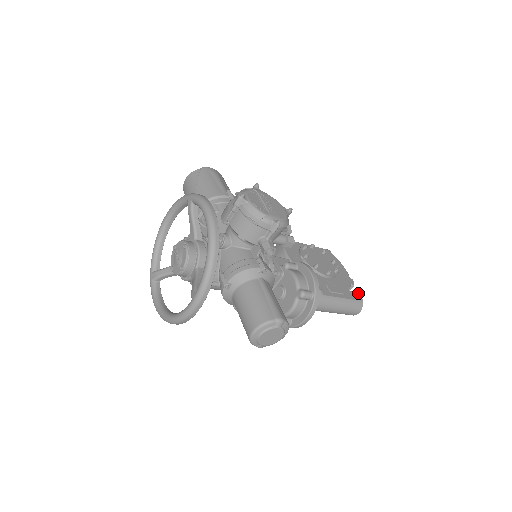
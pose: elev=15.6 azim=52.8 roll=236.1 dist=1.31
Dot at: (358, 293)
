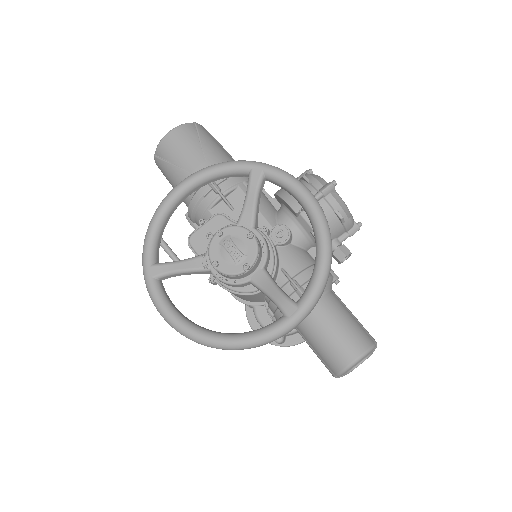
Dot at: occluded
